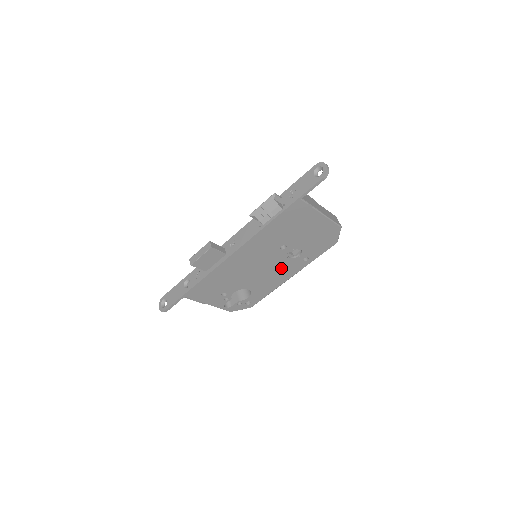
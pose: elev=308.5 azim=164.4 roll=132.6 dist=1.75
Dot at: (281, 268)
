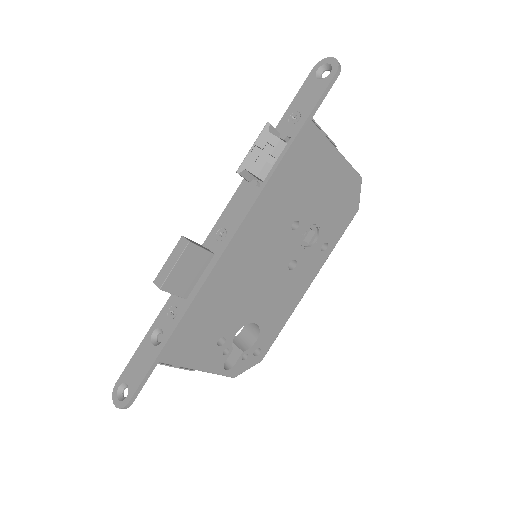
Dot at: (295, 270)
